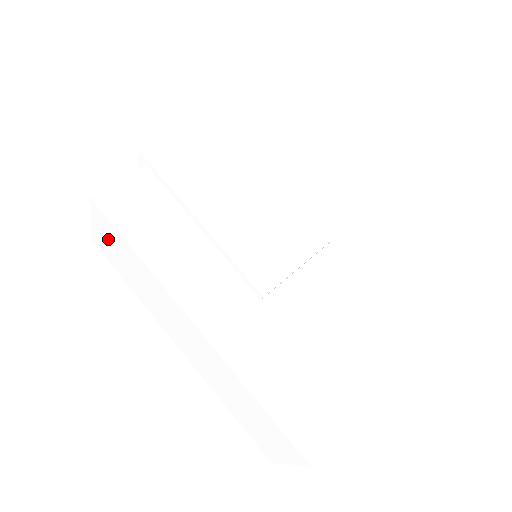
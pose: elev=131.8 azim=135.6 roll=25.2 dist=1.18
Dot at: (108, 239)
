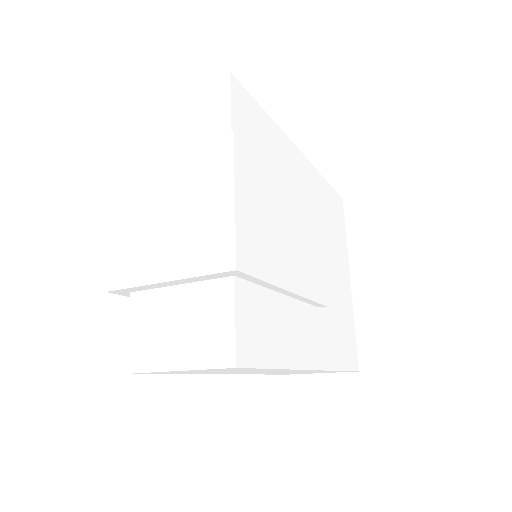
Dot at: occluded
